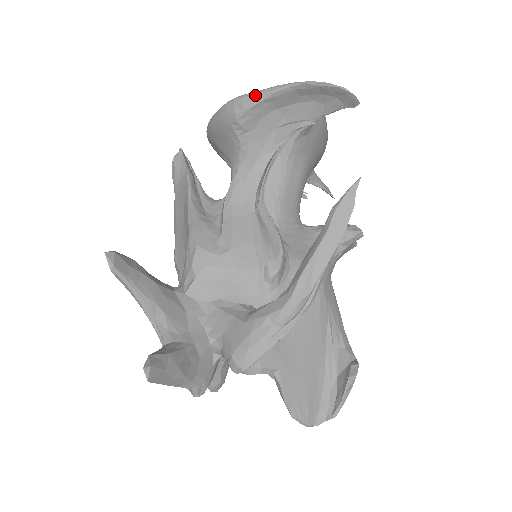
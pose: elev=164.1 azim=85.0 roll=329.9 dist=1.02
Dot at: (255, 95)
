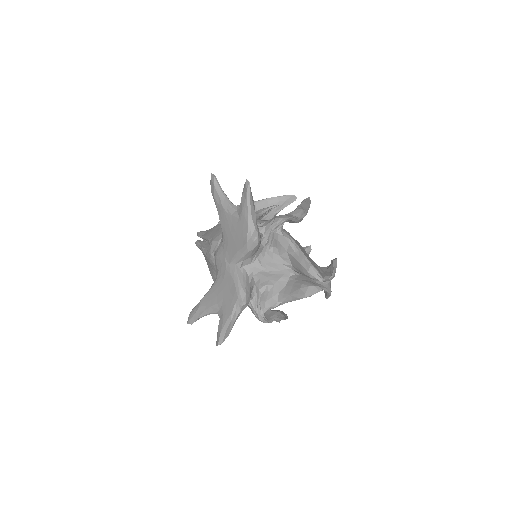
Dot at: occluded
